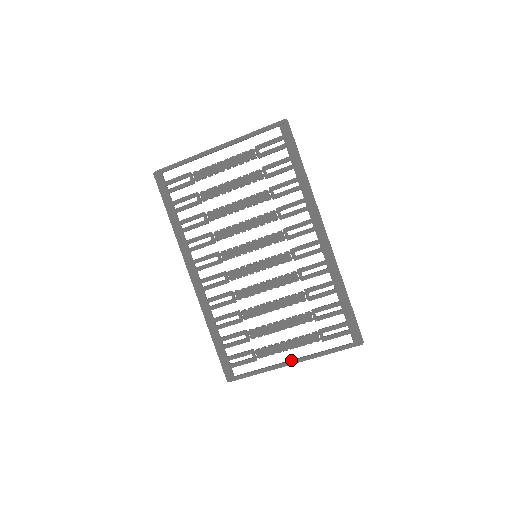
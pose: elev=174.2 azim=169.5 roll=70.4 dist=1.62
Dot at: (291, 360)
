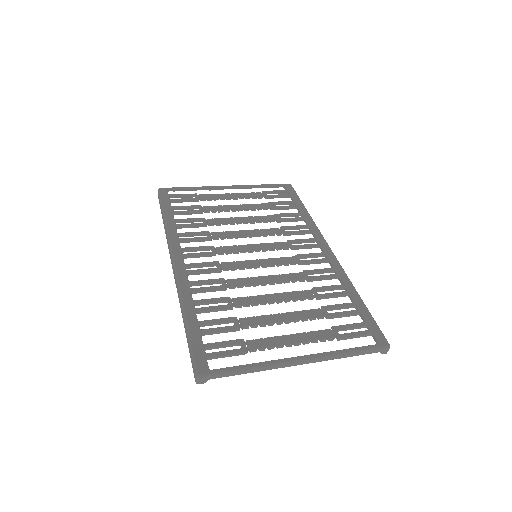
Dot at: (297, 356)
